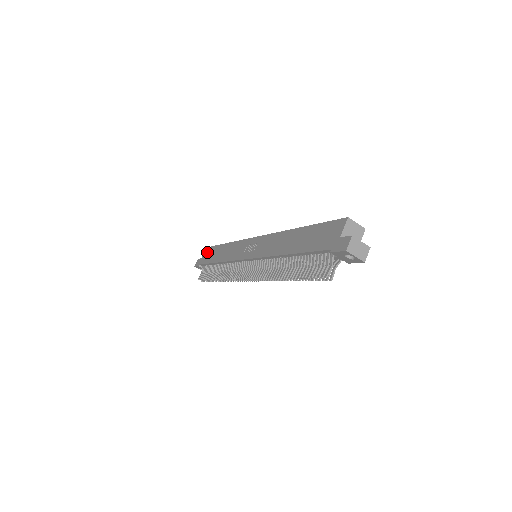
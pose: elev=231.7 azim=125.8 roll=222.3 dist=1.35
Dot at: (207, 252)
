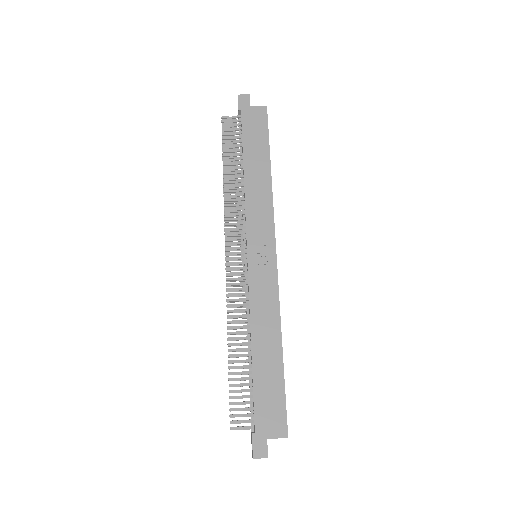
Dot at: (259, 118)
